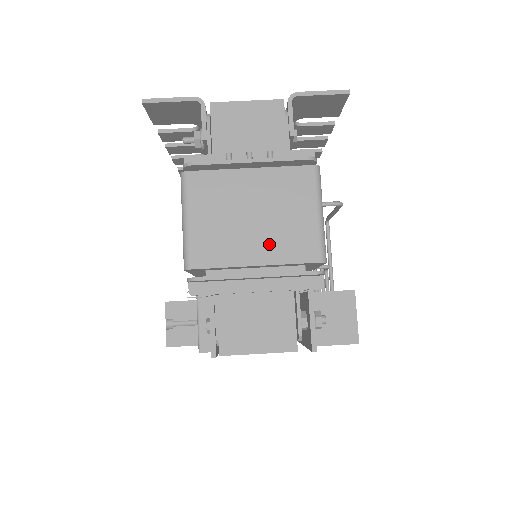
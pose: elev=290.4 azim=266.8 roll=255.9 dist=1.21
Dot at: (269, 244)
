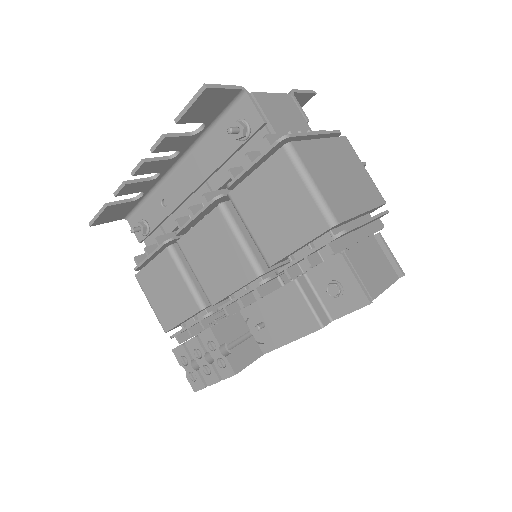
Dot at: (361, 195)
